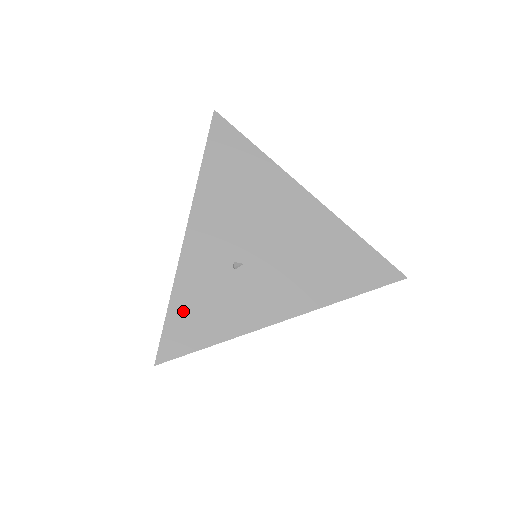
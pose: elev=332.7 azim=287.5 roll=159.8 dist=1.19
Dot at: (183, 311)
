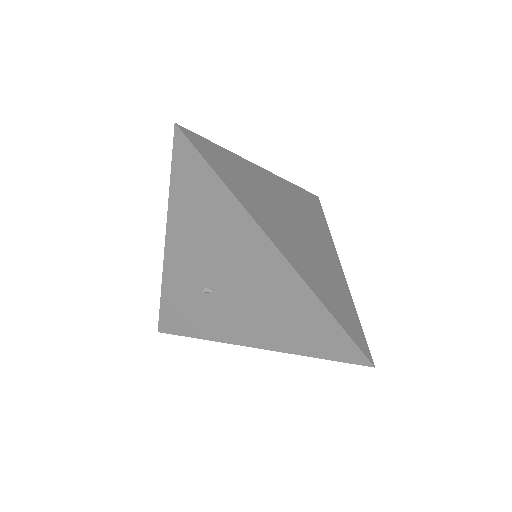
Dot at: (171, 307)
